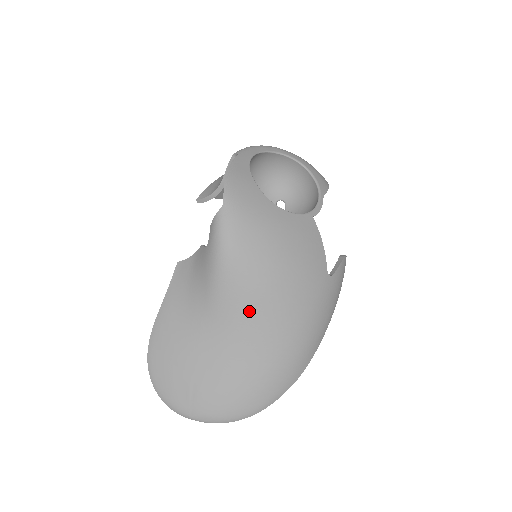
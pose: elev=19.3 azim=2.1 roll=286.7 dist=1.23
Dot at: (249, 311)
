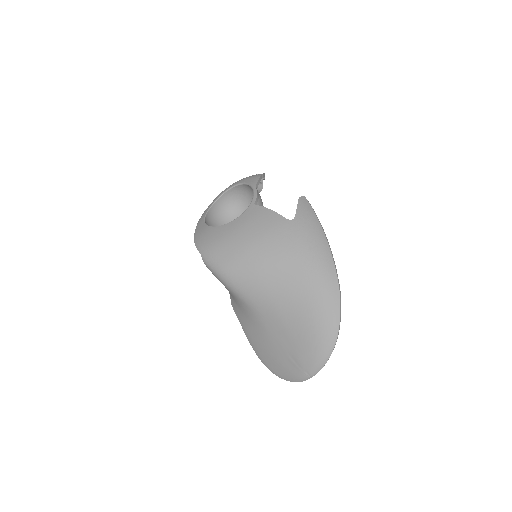
Dot at: (265, 288)
